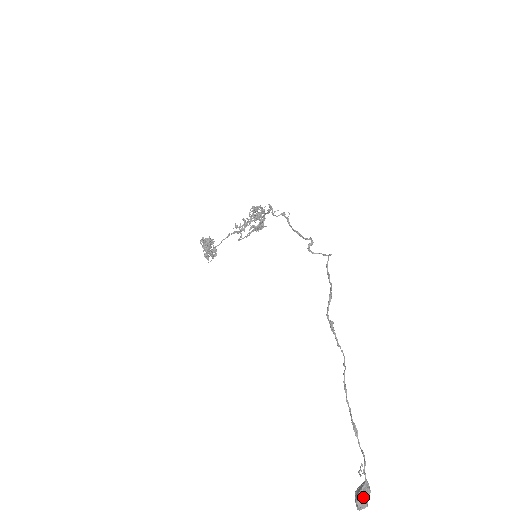
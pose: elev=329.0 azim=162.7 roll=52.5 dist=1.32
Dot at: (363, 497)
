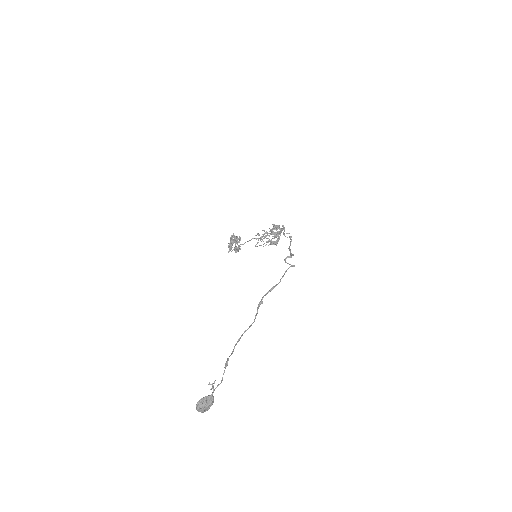
Dot at: (203, 402)
